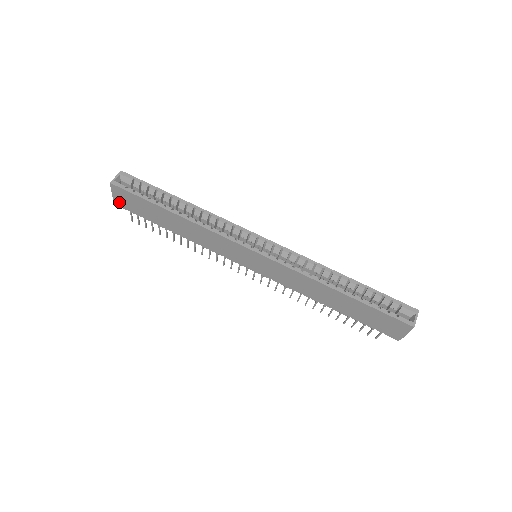
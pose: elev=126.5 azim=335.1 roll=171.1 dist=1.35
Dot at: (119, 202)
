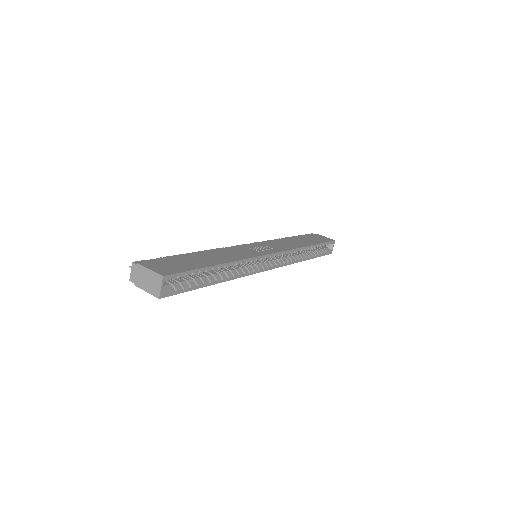
Dot at: occluded
